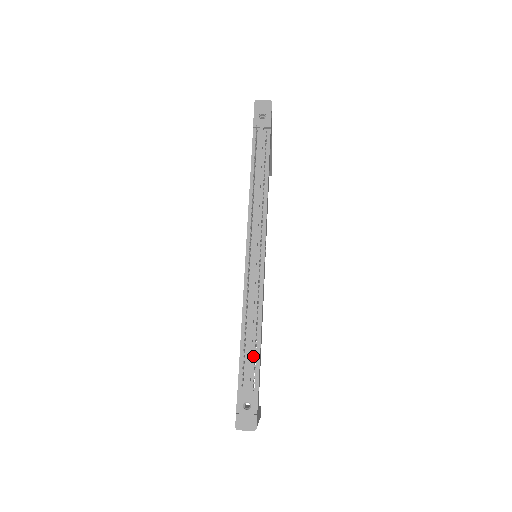
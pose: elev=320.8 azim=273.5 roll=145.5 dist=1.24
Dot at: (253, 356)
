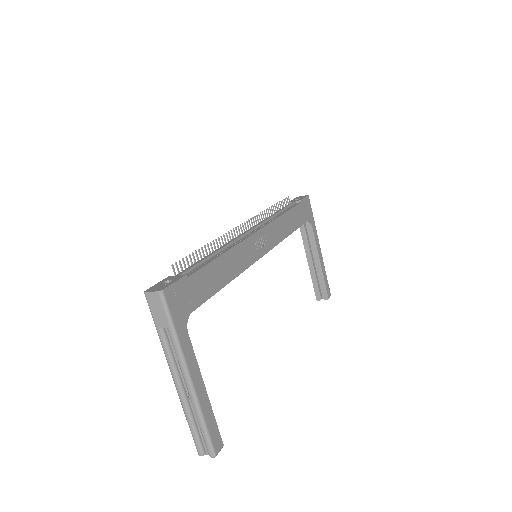
Dot at: (201, 265)
